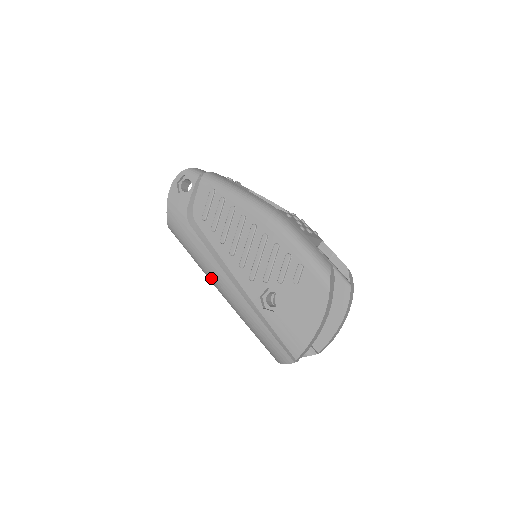
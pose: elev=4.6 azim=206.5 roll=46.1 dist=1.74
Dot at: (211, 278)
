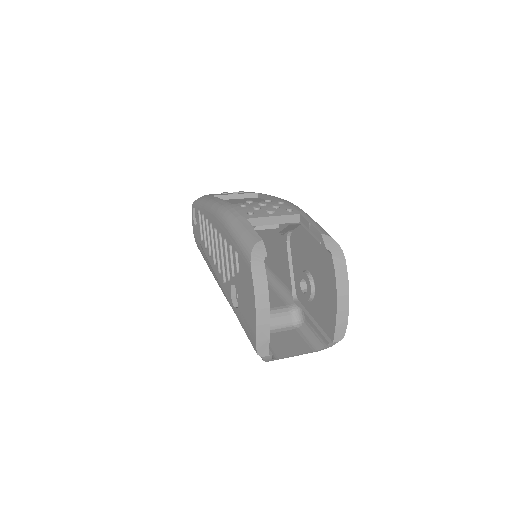
Dot at: occluded
